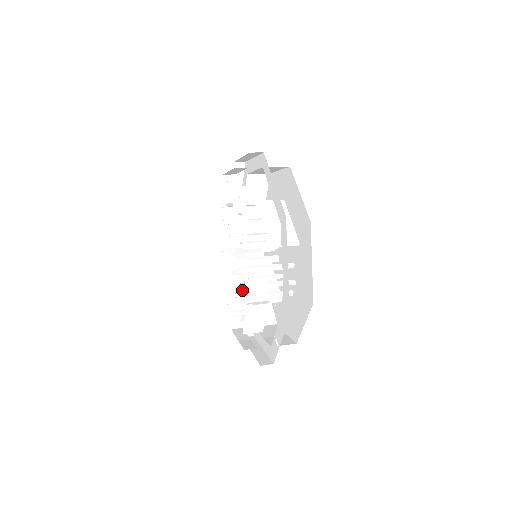
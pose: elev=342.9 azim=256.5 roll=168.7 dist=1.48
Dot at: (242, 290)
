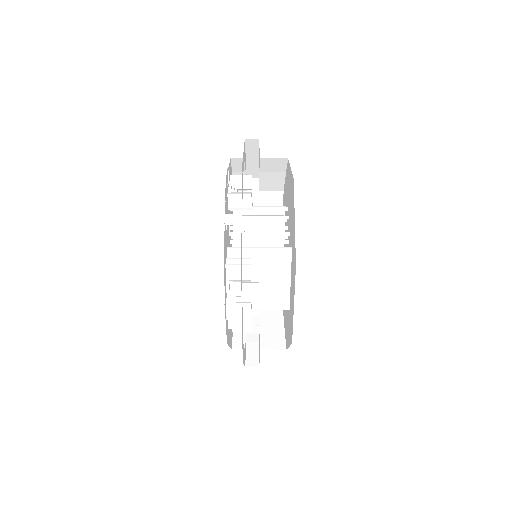
Dot at: occluded
